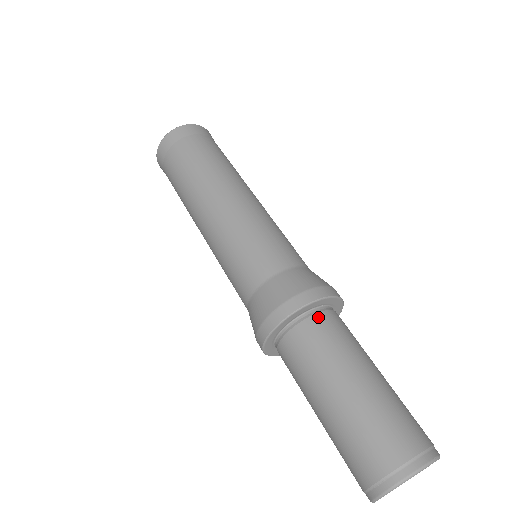
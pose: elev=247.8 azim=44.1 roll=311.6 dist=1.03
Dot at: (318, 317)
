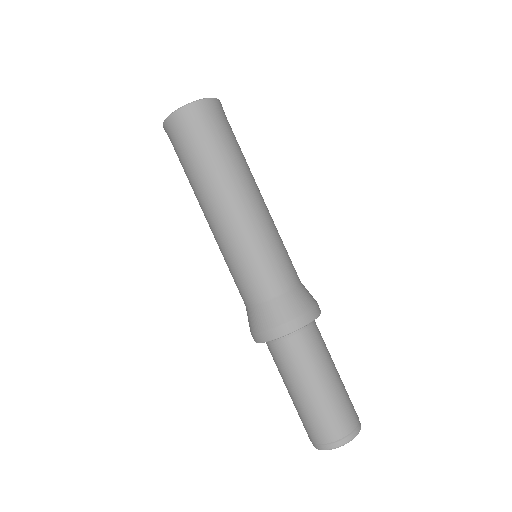
Dot at: (309, 331)
